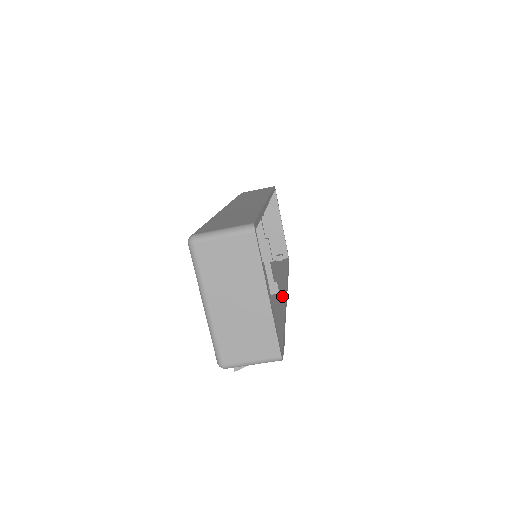
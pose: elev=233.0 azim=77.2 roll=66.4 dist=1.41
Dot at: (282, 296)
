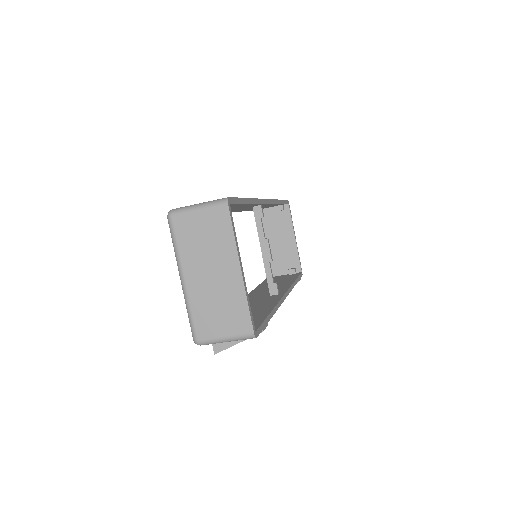
Dot at: (280, 296)
